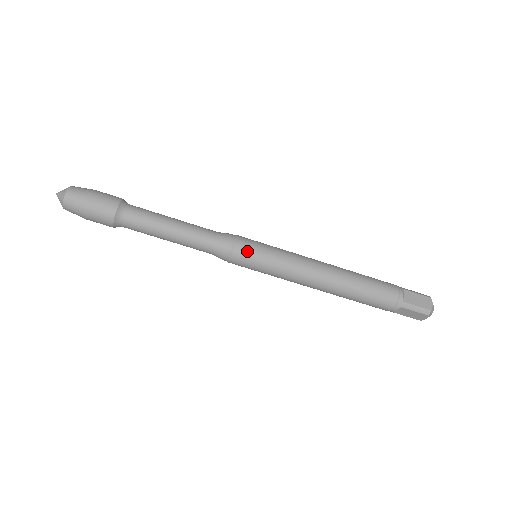
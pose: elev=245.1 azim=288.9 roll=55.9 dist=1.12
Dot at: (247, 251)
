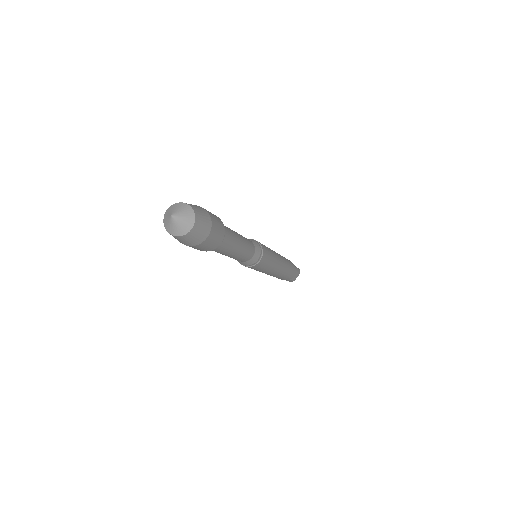
Dot at: (259, 266)
